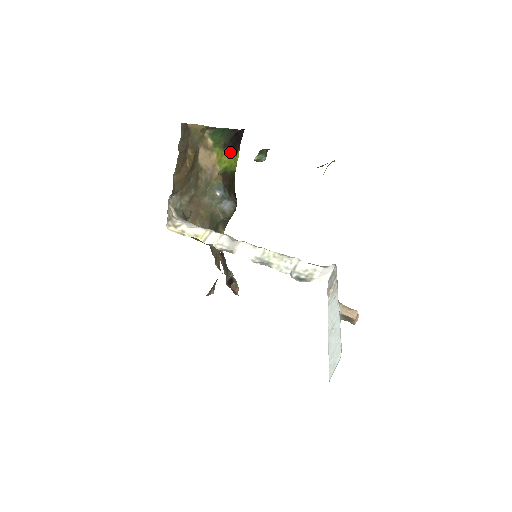
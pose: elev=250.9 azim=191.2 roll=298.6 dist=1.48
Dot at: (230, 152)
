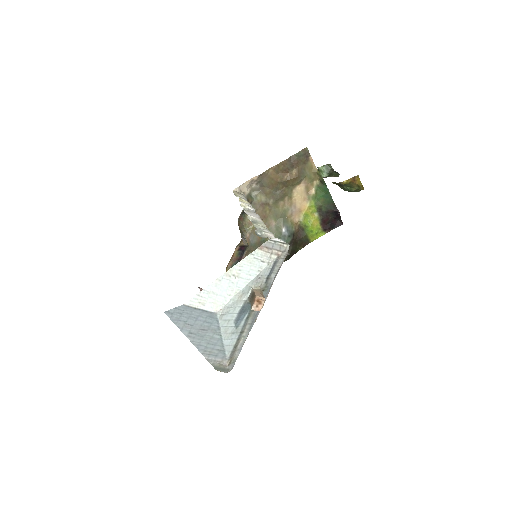
Dot at: (319, 221)
